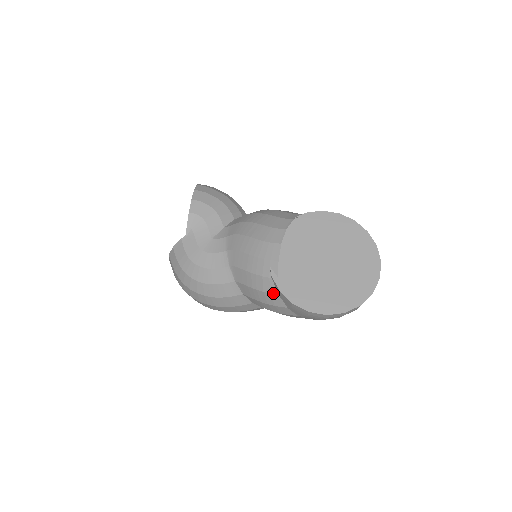
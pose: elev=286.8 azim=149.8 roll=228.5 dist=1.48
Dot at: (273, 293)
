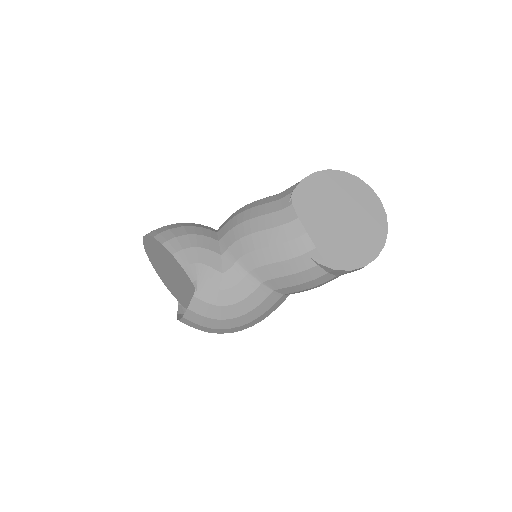
Dot at: (323, 275)
